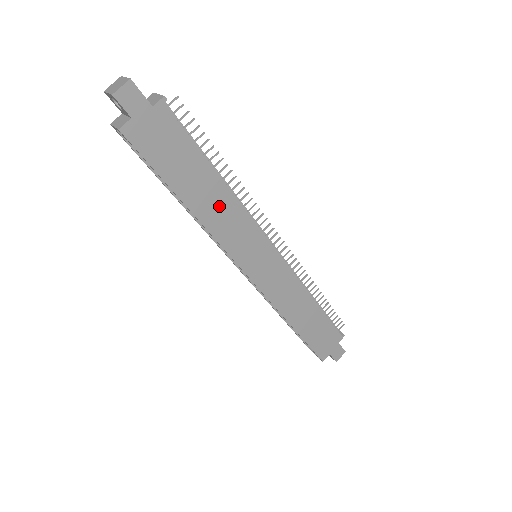
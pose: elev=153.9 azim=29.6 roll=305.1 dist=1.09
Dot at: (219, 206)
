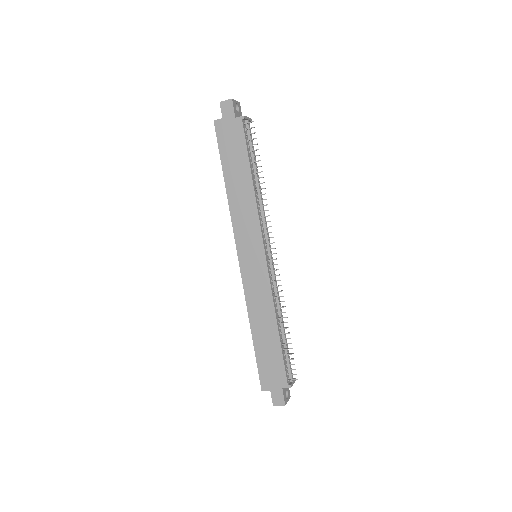
Dot at: (243, 198)
